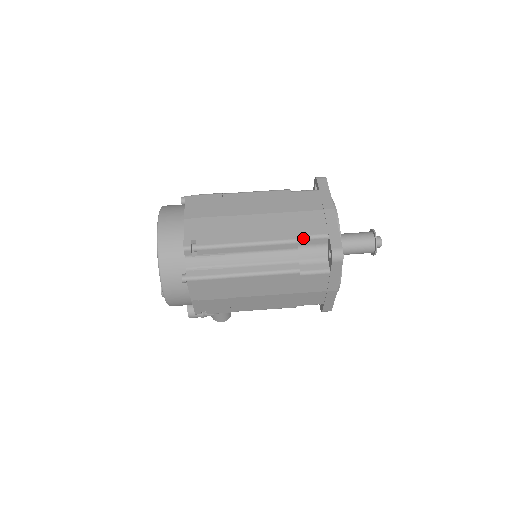
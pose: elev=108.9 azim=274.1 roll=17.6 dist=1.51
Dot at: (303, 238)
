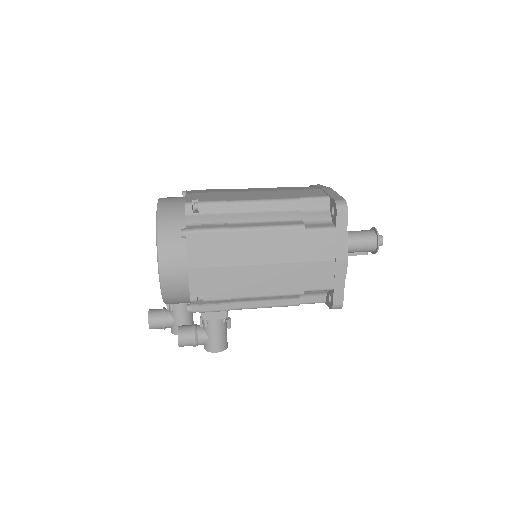
Dot at: (305, 198)
